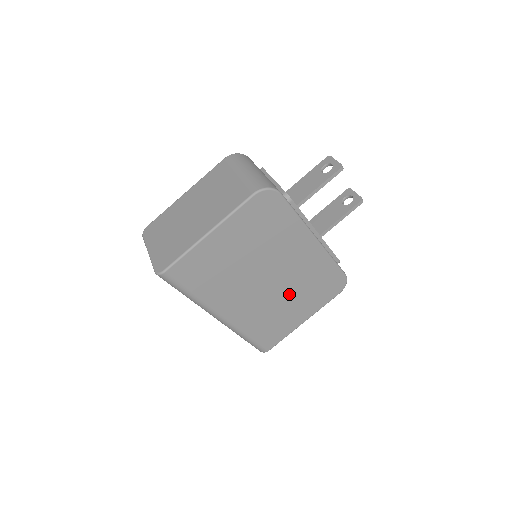
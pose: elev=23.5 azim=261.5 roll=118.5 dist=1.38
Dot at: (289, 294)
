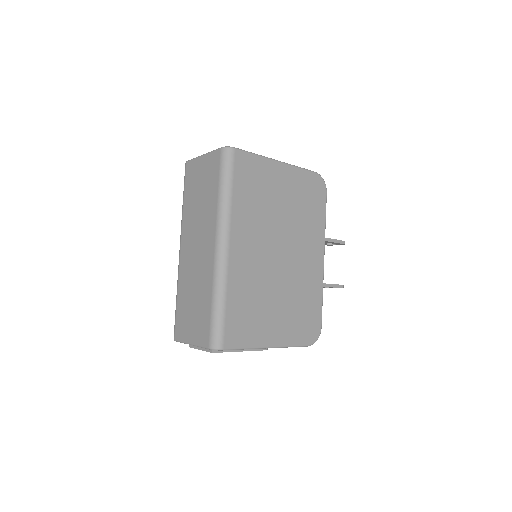
Dot at: (281, 292)
